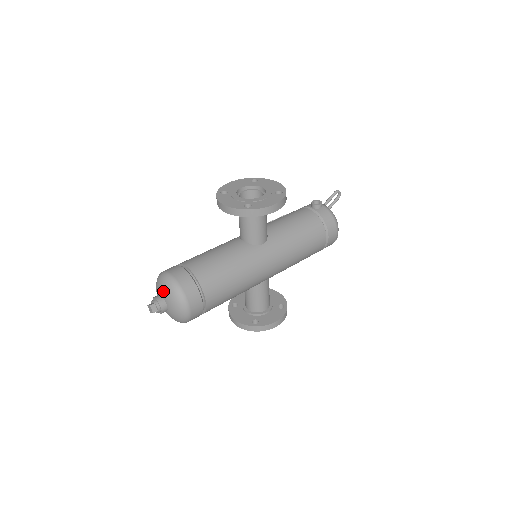
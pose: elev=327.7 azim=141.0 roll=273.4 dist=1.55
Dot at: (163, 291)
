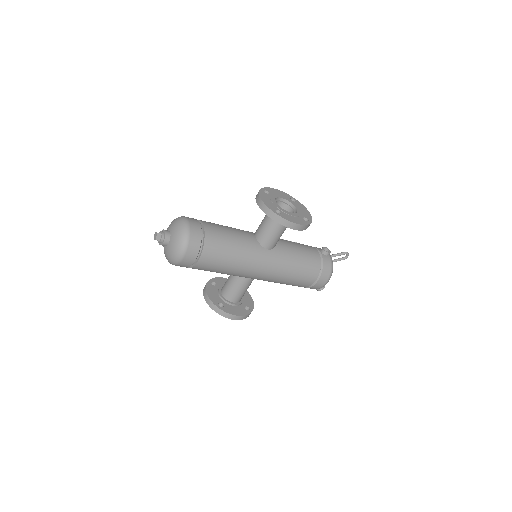
Dot at: (174, 229)
